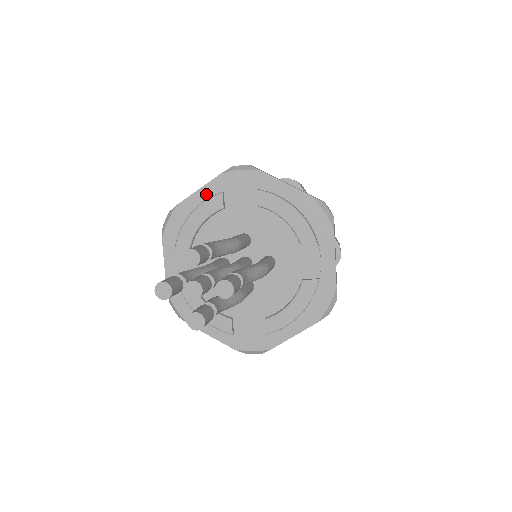
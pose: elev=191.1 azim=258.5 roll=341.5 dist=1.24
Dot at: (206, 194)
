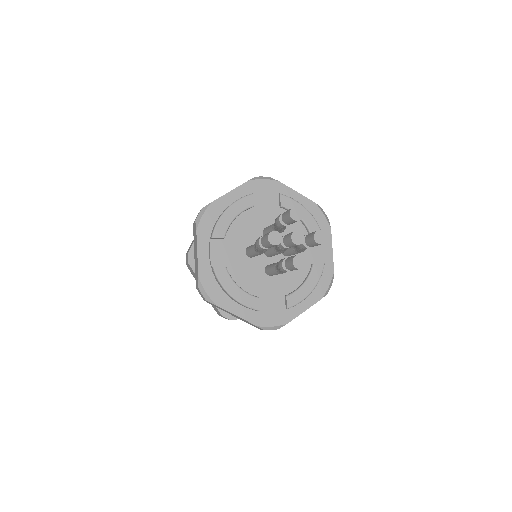
Dot at: (236, 195)
